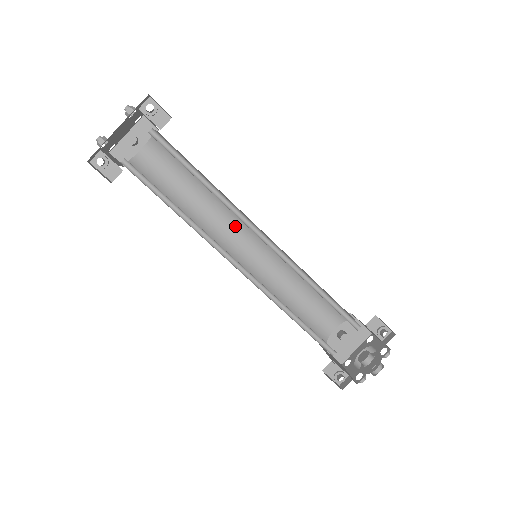
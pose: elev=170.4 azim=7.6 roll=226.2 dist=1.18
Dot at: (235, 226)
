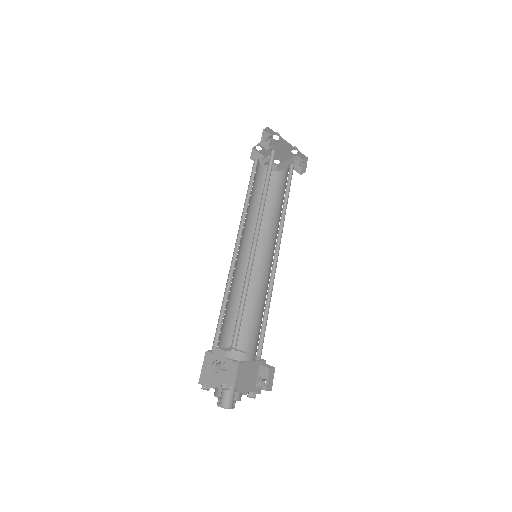
Dot at: occluded
